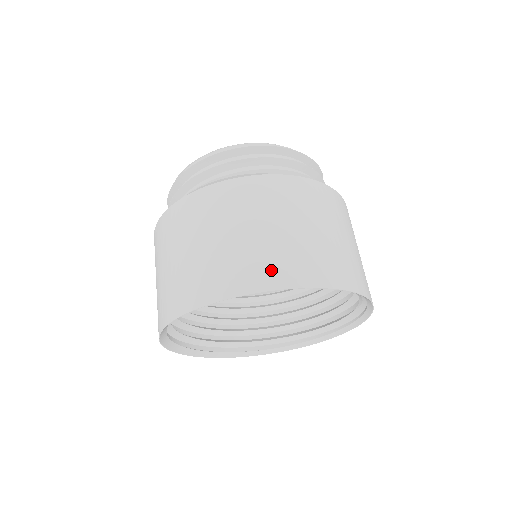
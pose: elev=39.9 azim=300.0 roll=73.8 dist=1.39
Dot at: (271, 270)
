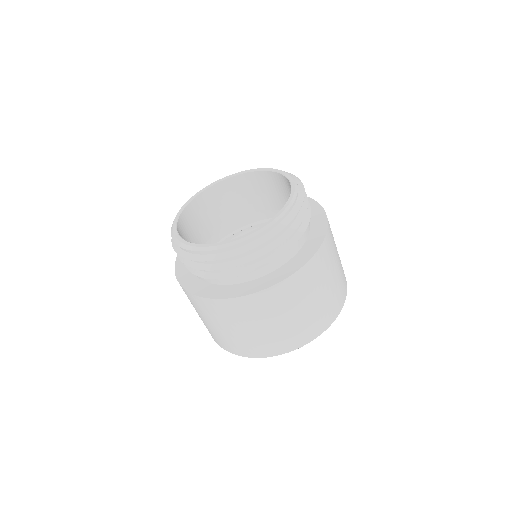
Dot at: (302, 336)
